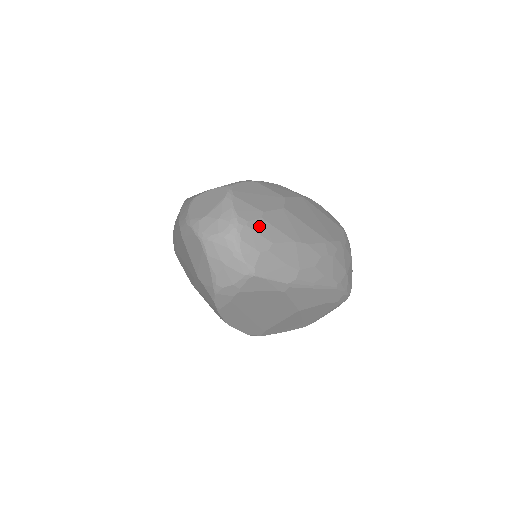
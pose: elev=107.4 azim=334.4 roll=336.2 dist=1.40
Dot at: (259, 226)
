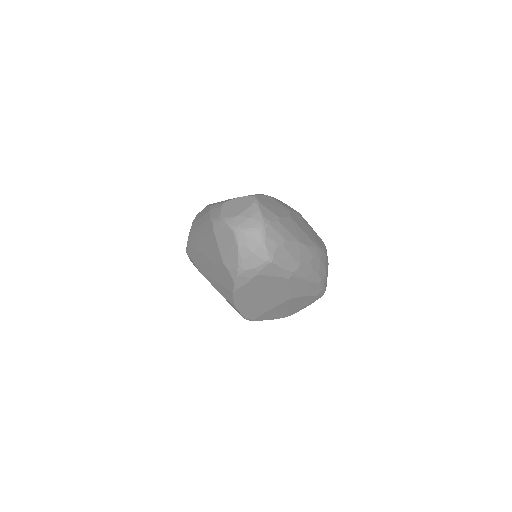
Dot at: (277, 226)
